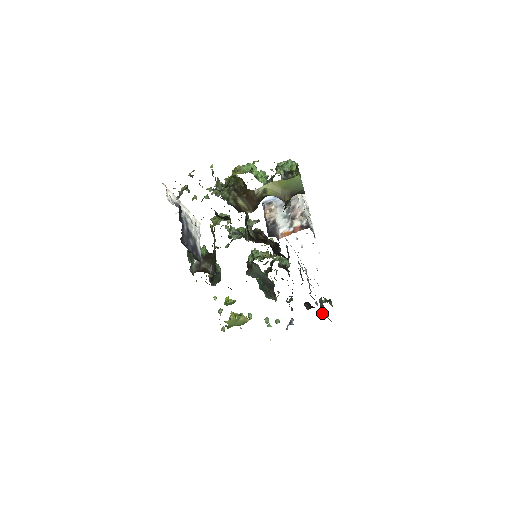
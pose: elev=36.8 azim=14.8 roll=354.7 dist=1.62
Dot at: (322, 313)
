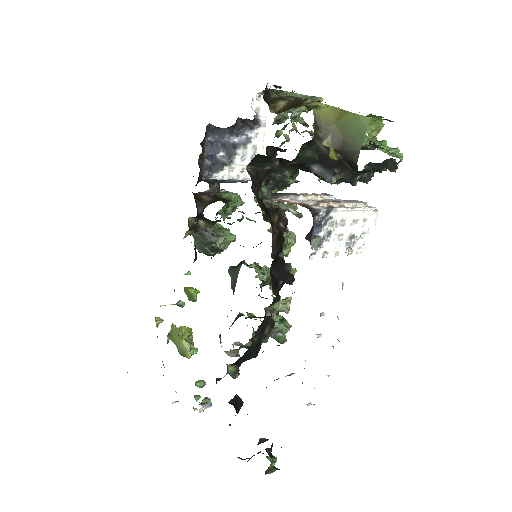
Dot at: (248, 460)
